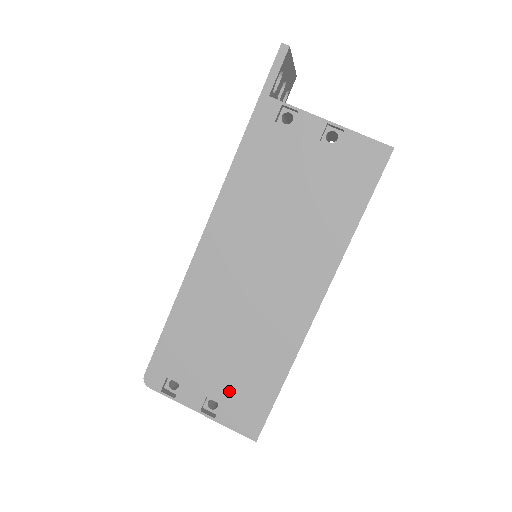
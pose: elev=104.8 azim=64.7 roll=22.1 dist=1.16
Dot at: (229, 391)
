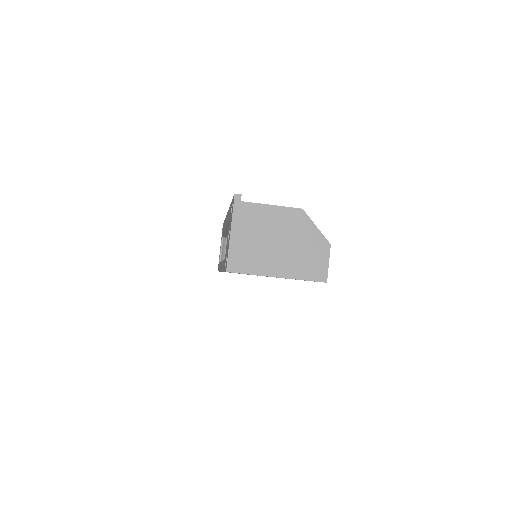
Dot at: occluded
